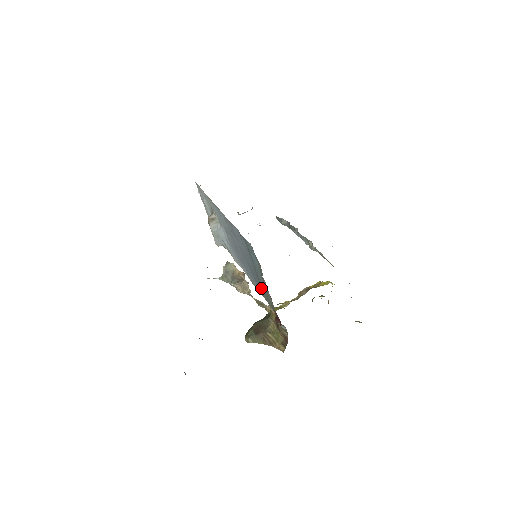
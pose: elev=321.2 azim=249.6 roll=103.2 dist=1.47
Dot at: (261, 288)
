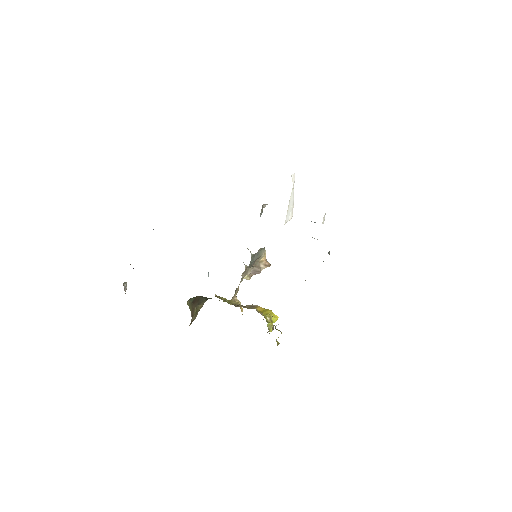
Dot at: occluded
